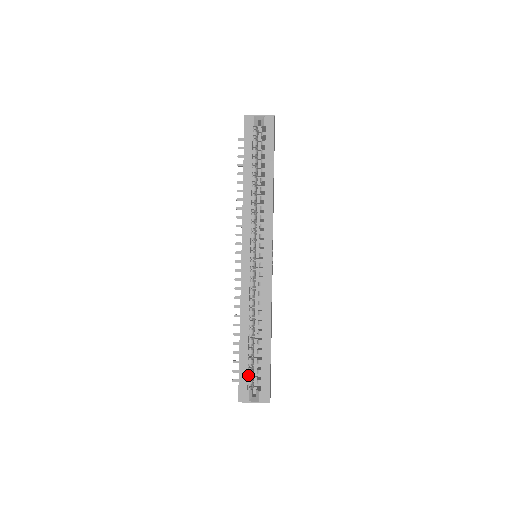
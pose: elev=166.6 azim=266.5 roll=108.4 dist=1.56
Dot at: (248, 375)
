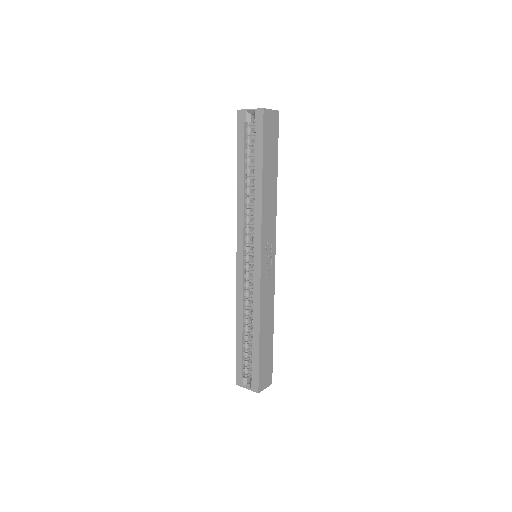
Dot at: (244, 364)
